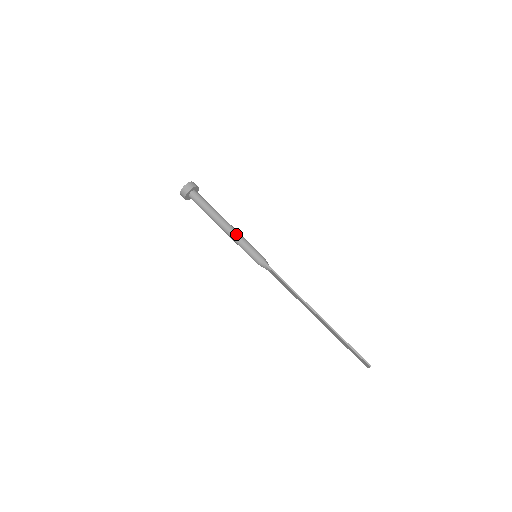
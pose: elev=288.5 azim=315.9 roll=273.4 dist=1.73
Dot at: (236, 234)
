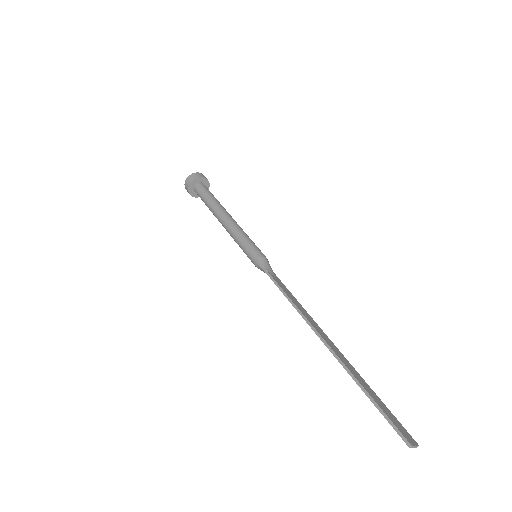
Dot at: (232, 230)
